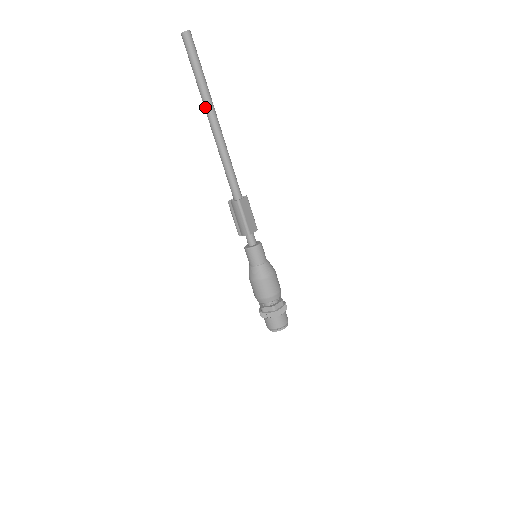
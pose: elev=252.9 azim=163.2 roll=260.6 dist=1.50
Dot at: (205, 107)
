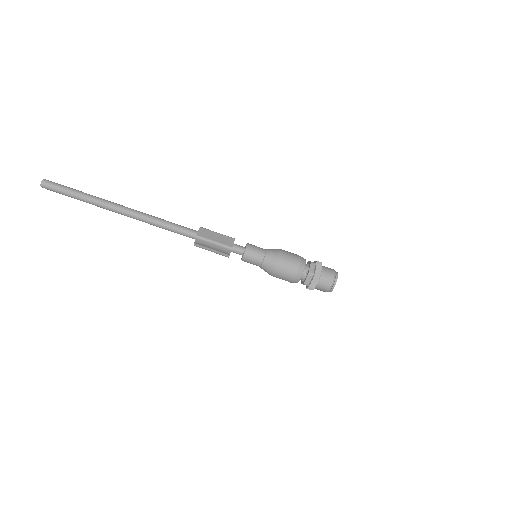
Dot at: (106, 209)
